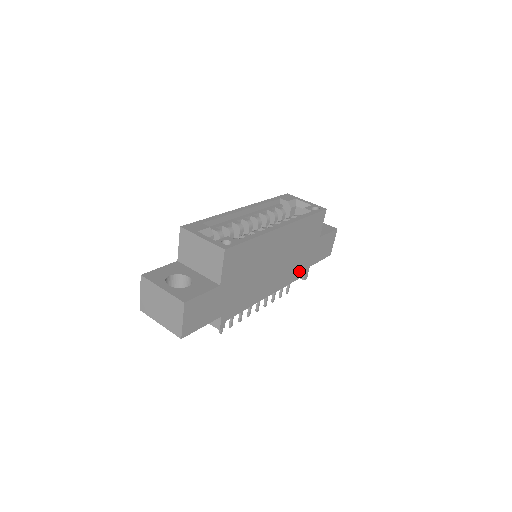
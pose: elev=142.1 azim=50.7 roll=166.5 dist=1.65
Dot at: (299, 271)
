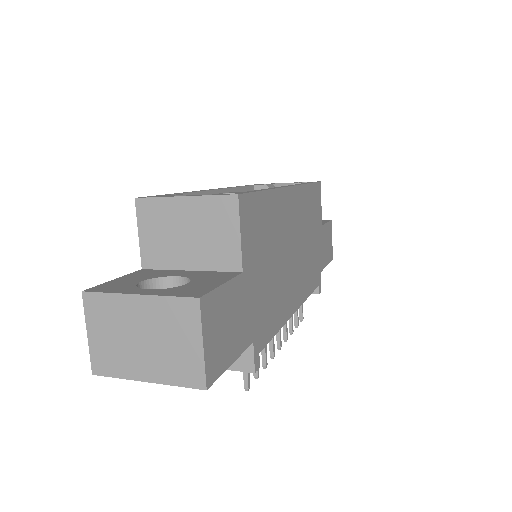
Dot at: (314, 276)
